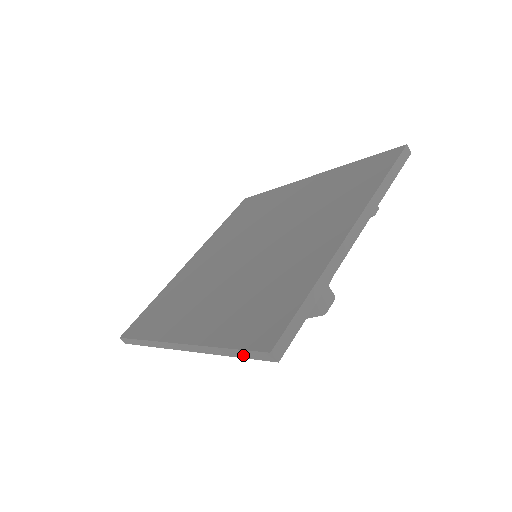
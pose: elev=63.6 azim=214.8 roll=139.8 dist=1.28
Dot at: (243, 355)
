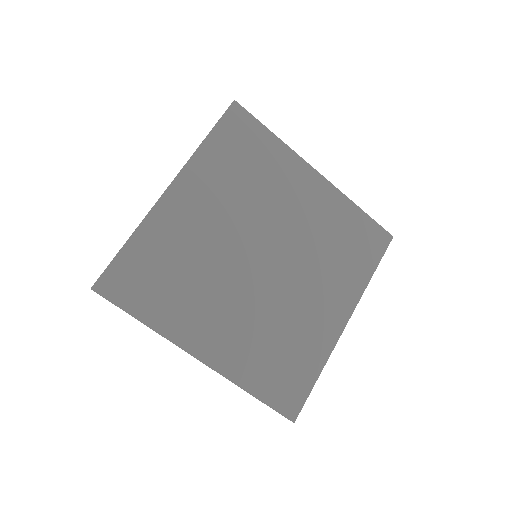
Dot at: (267, 405)
